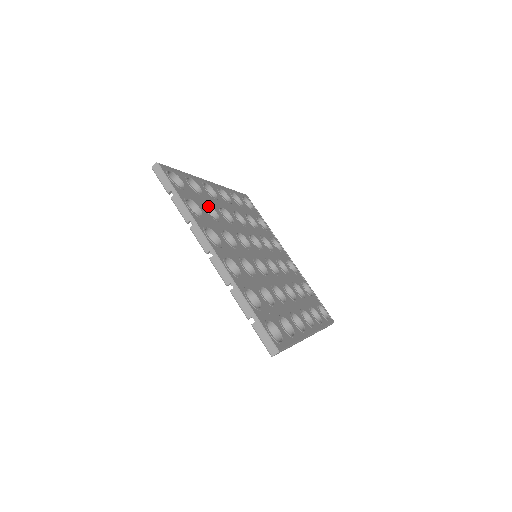
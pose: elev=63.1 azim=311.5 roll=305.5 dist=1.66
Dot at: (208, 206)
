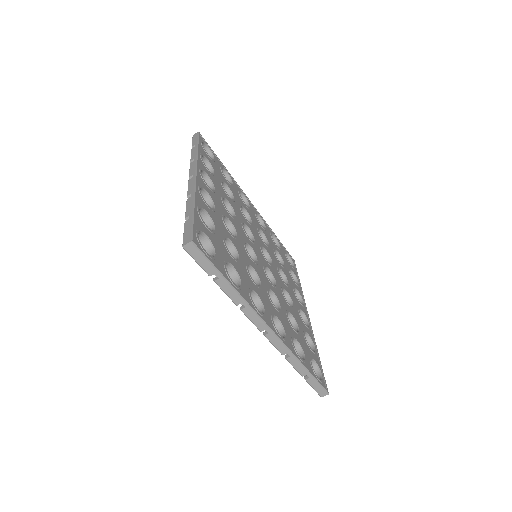
Dot at: (224, 239)
